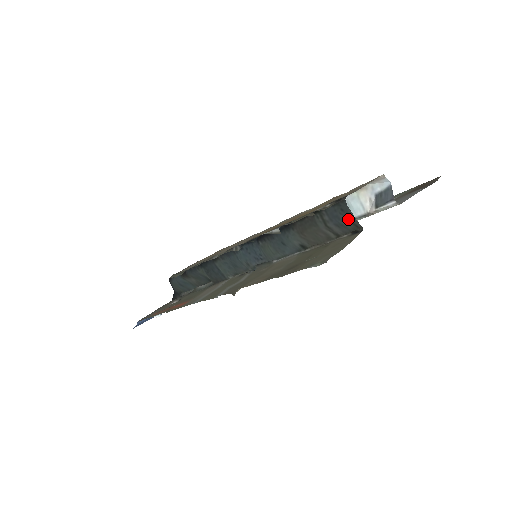
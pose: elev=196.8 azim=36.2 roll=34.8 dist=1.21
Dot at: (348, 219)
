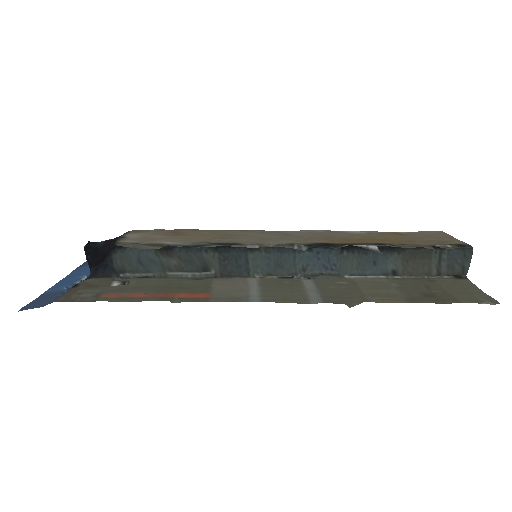
Dot at: (463, 264)
